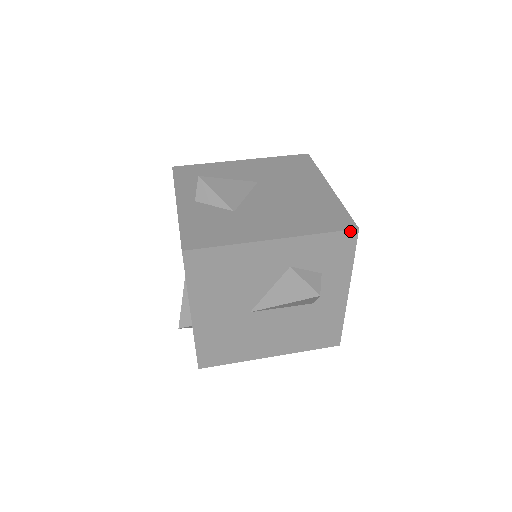
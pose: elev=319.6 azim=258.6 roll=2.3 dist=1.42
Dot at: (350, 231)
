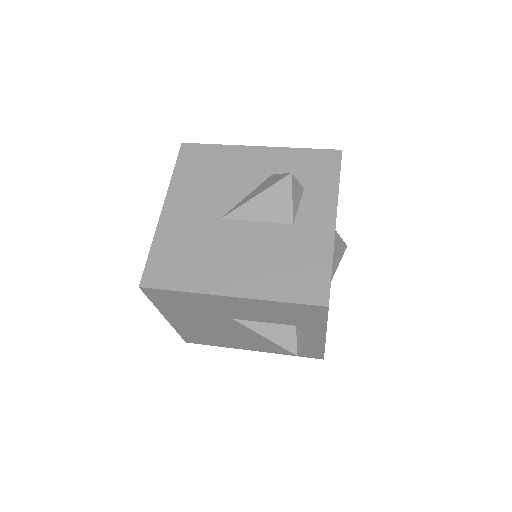
Dot at: (333, 151)
